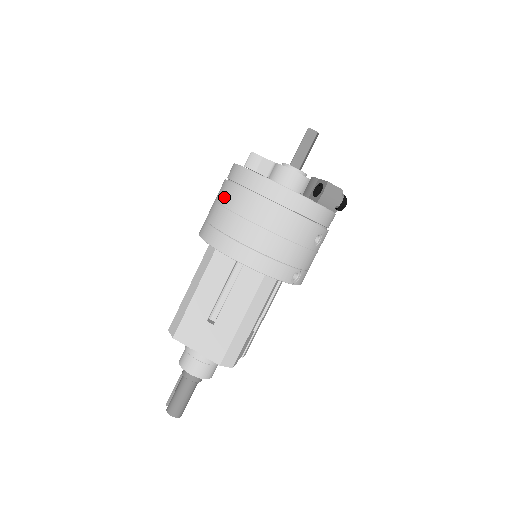
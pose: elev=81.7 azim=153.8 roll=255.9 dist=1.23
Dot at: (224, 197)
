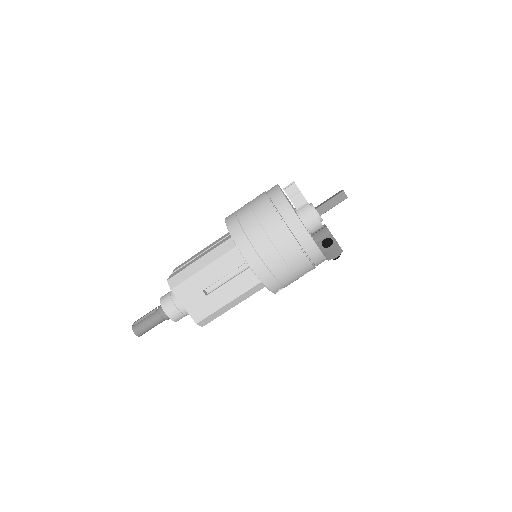
Dot at: (263, 215)
